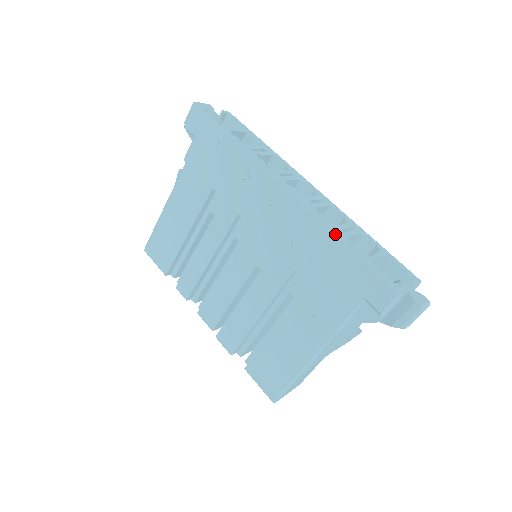
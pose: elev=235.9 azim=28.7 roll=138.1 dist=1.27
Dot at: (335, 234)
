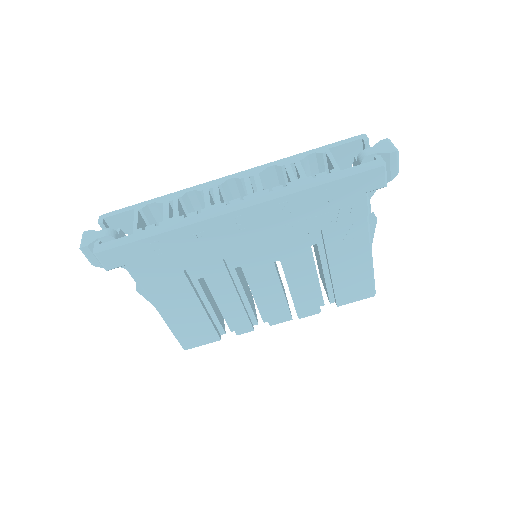
Dot at: (304, 188)
